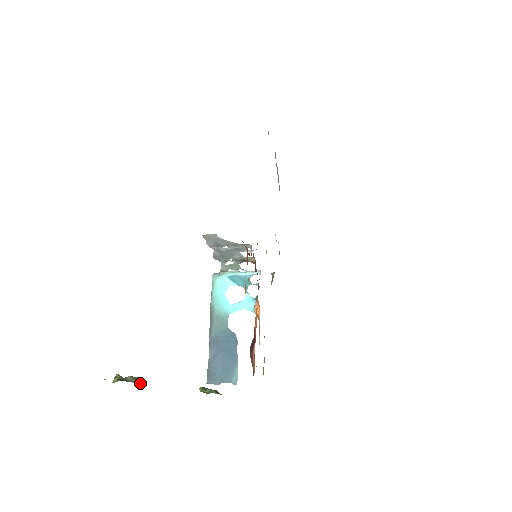
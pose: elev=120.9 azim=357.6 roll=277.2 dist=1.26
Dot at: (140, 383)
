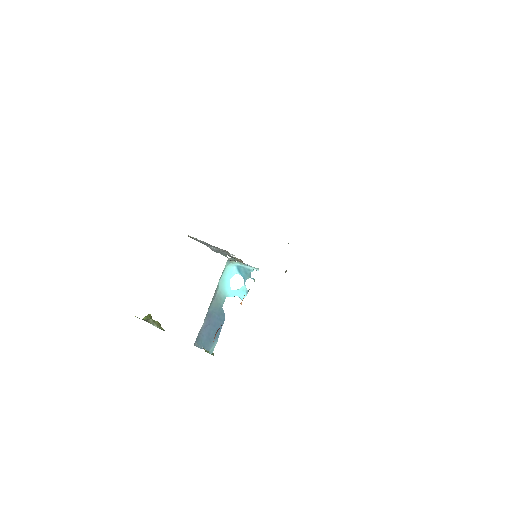
Dot at: (157, 327)
